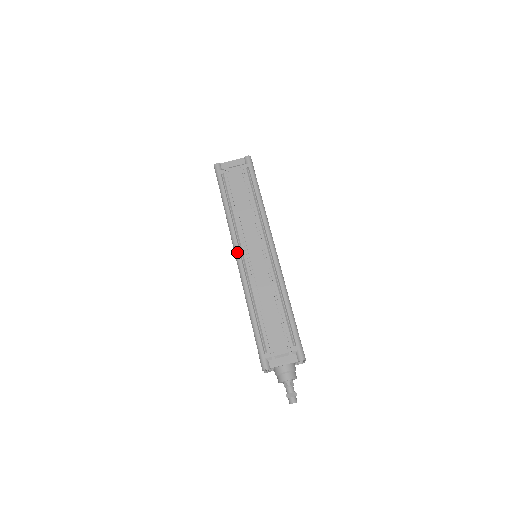
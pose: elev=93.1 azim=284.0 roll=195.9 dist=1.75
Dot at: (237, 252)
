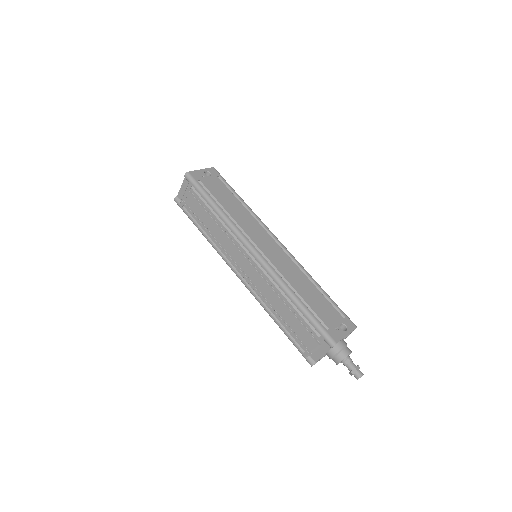
Dot at: occluded
